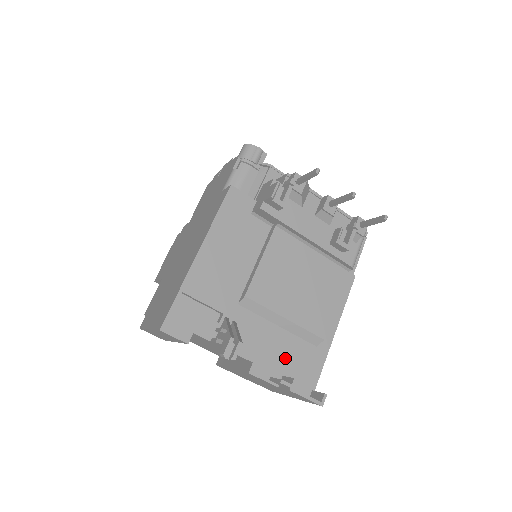
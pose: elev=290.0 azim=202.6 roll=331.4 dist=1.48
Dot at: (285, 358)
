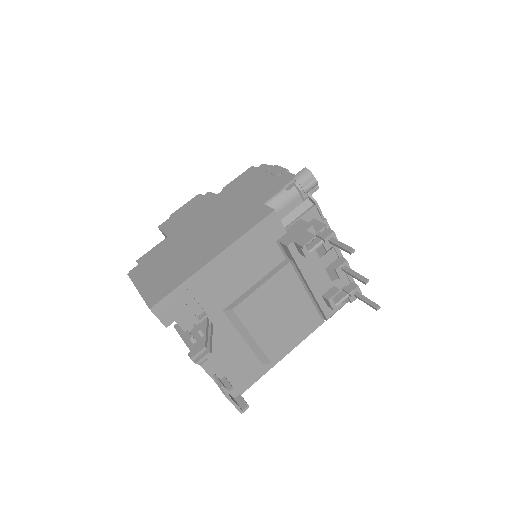
Dot at: (234, 364)
